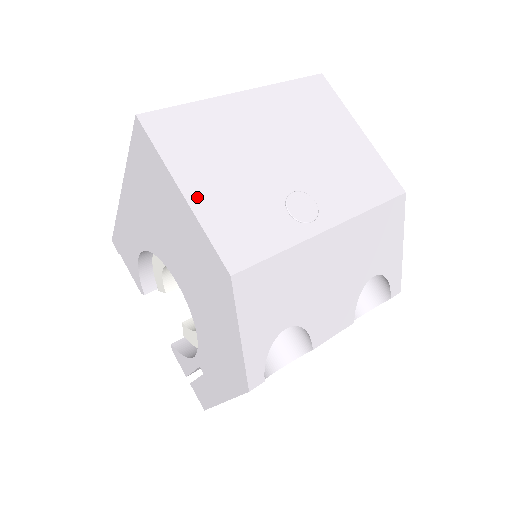
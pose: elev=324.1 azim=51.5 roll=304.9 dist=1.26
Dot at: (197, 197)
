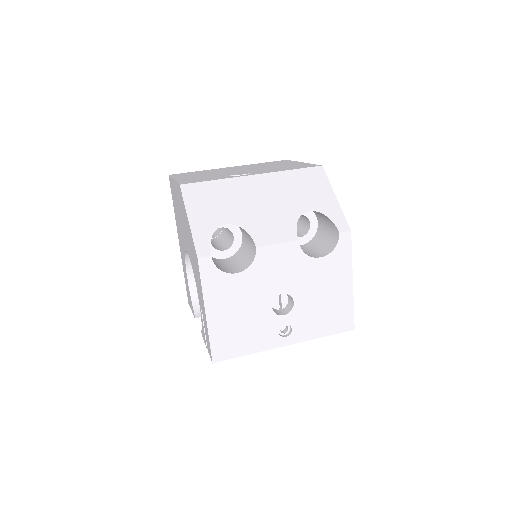
Dot at: (180, 179)
